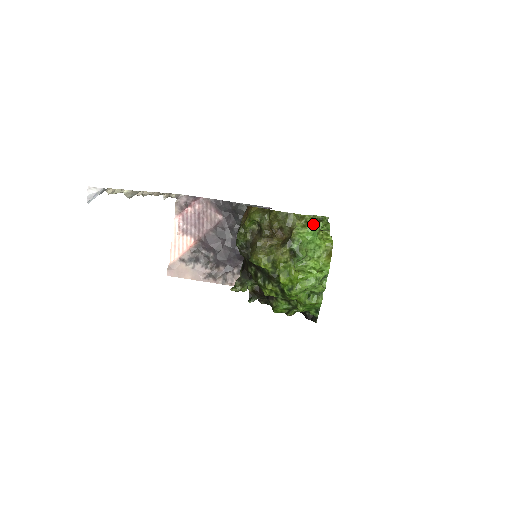
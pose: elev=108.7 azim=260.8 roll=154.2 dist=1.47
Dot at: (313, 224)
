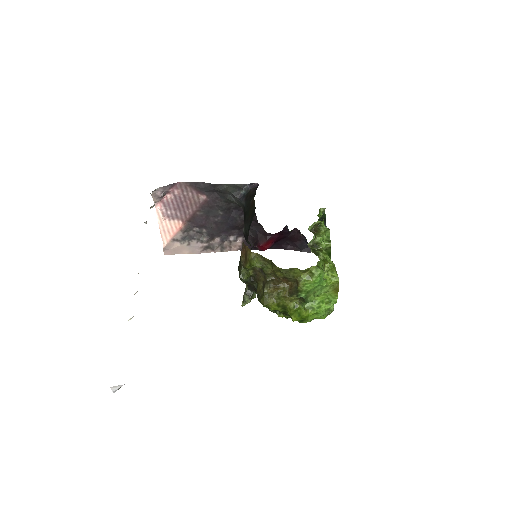
Dot at: (319, 275)
